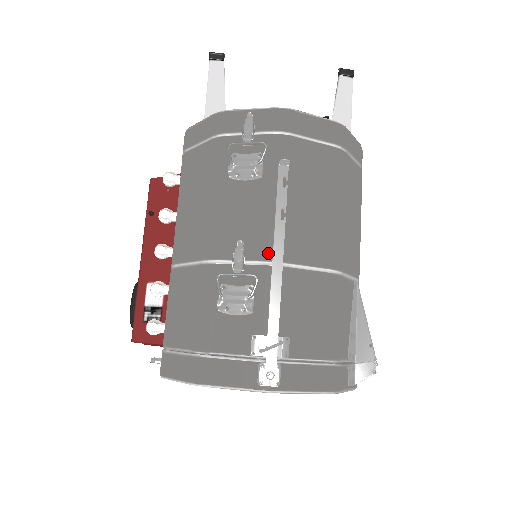
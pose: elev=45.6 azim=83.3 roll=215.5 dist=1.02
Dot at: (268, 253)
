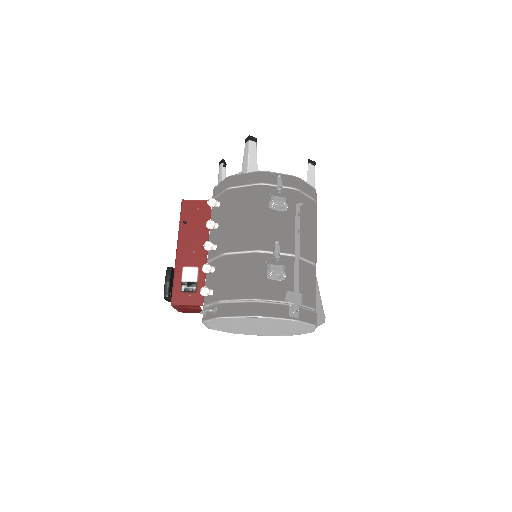
Dot at: (291, 250)
